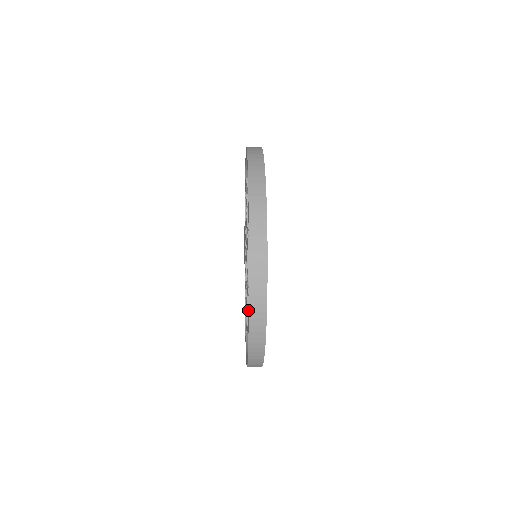
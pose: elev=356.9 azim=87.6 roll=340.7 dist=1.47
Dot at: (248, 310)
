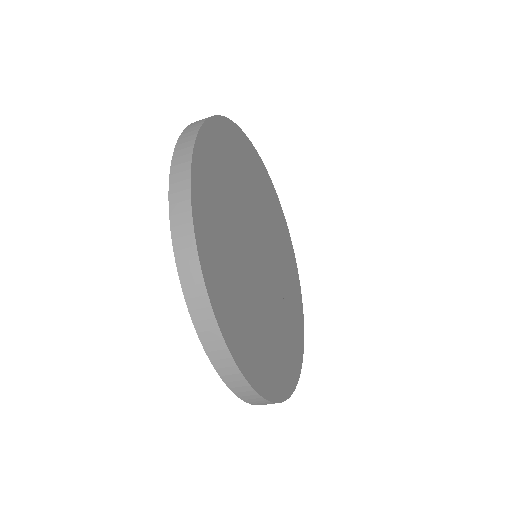
Dot at: occluded
